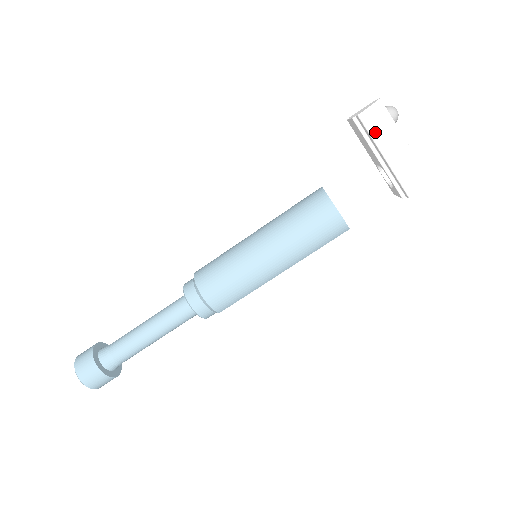
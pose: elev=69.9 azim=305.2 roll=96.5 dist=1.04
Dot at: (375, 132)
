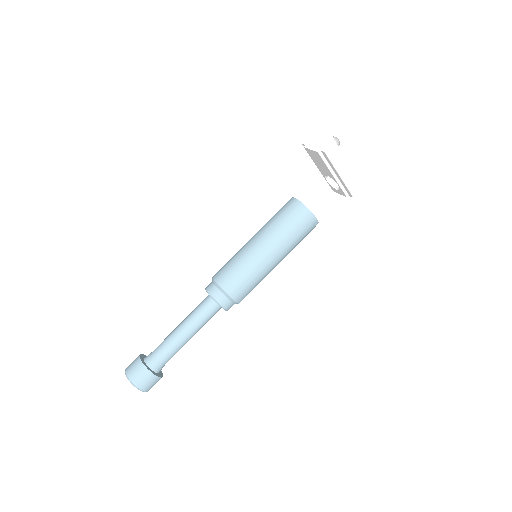
Dot at: (334, 161)
